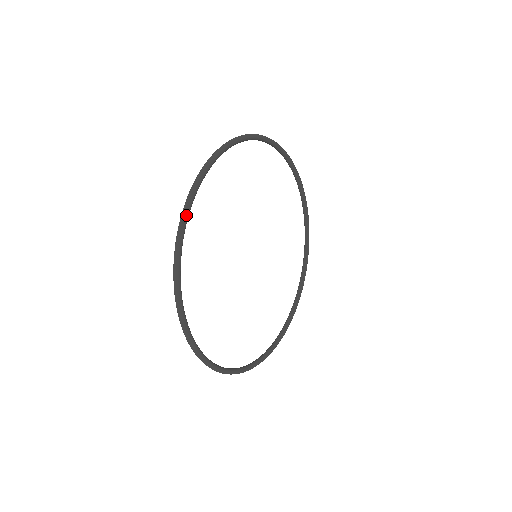
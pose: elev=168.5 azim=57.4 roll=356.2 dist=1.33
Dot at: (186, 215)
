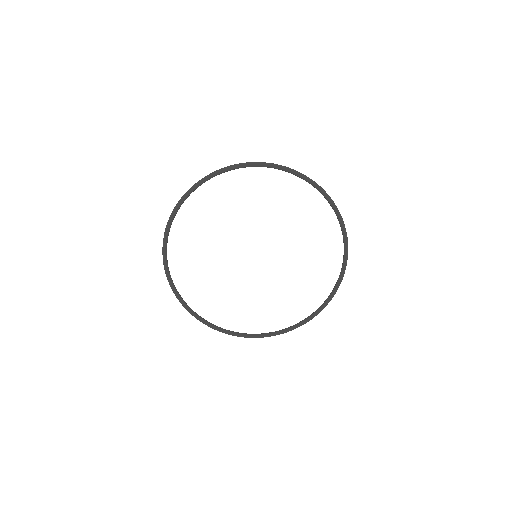
Dot at: (222, 170)
